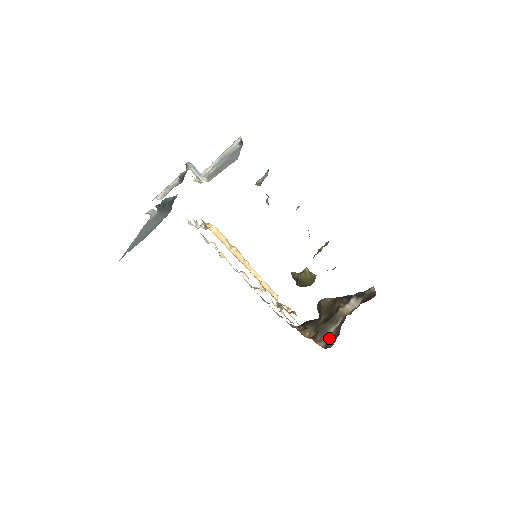
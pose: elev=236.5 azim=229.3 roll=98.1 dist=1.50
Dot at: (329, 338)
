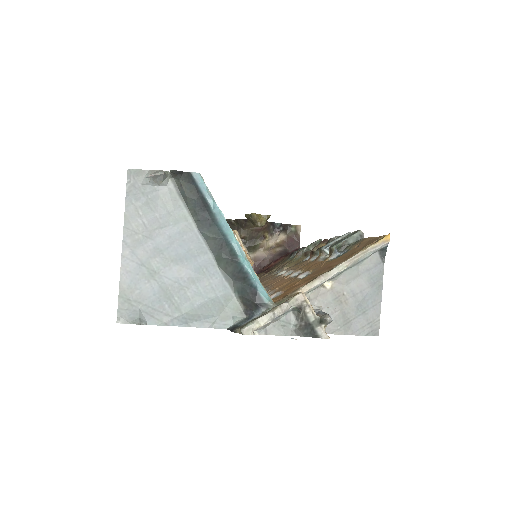
Dot at: occluded
